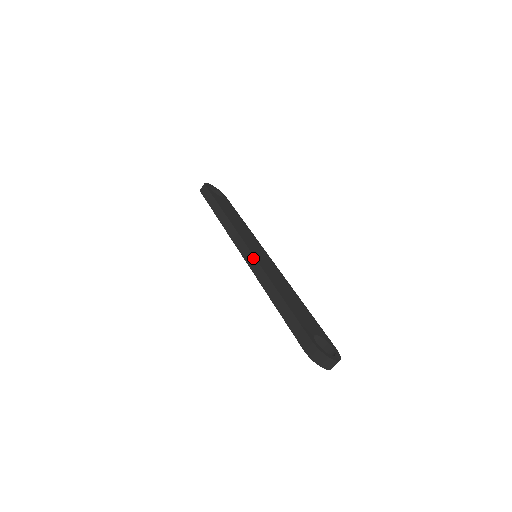
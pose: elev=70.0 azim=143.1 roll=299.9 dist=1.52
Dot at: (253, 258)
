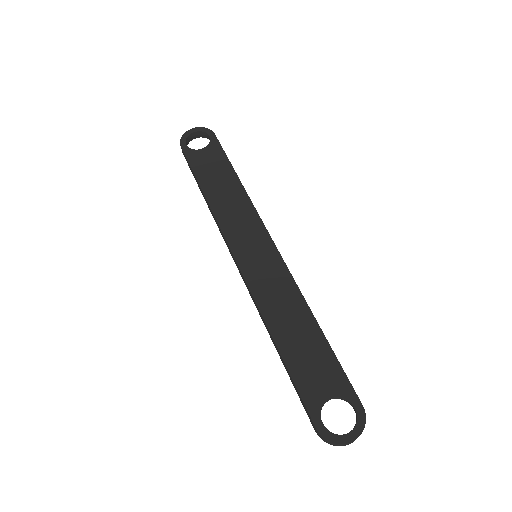
Dot at: (244, 281)
